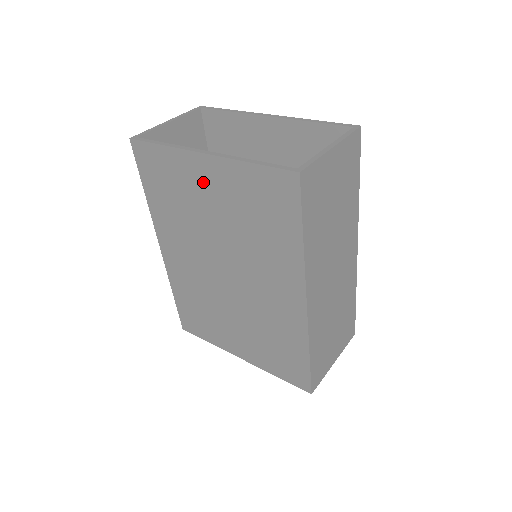
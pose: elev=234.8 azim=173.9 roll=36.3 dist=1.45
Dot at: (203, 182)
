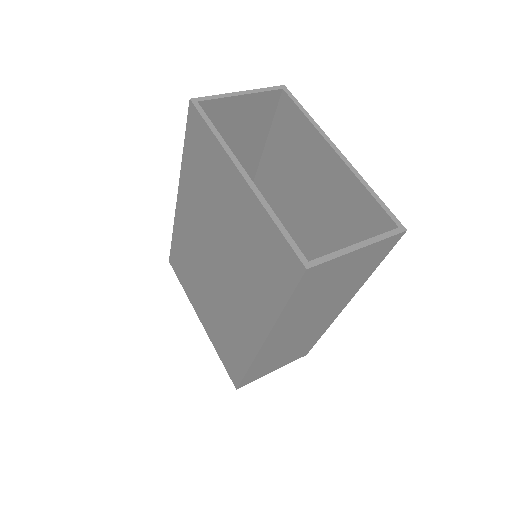
Dot at: (231, 193)
